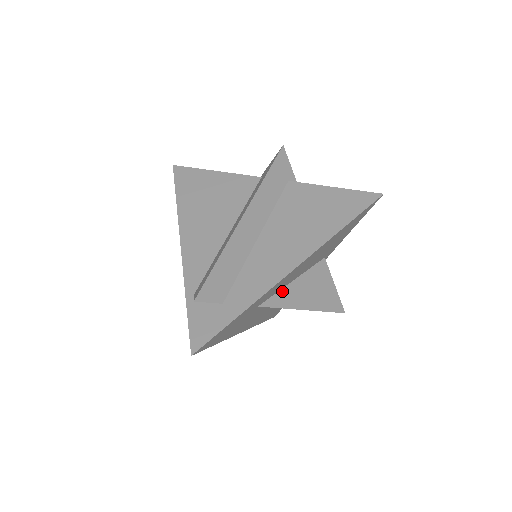
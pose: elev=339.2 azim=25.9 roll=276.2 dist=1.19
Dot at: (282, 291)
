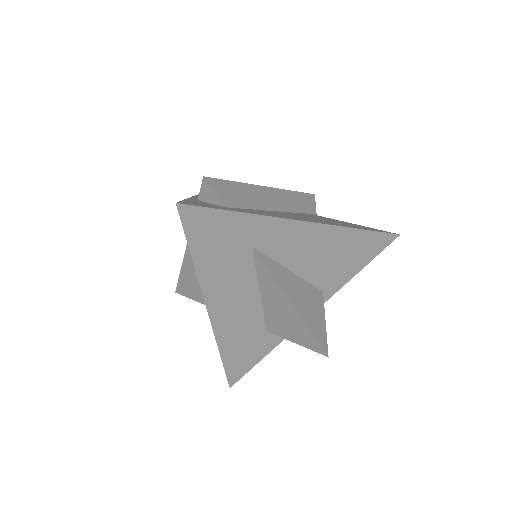
Dot at: (277, 265)
